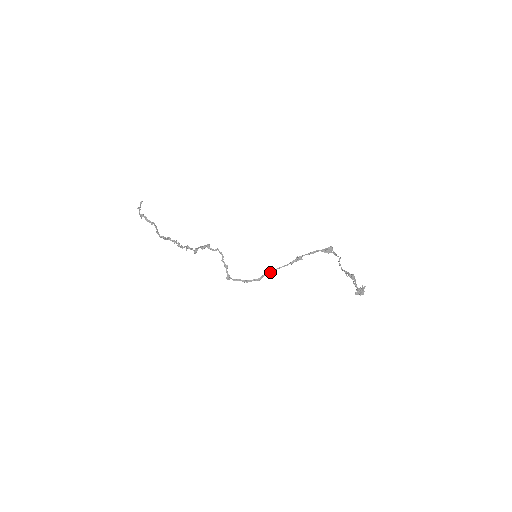
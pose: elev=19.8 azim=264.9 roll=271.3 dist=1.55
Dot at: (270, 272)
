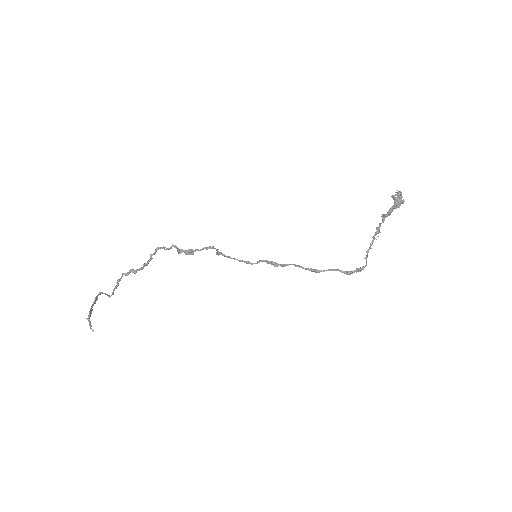
Dot at: (277, 264)
